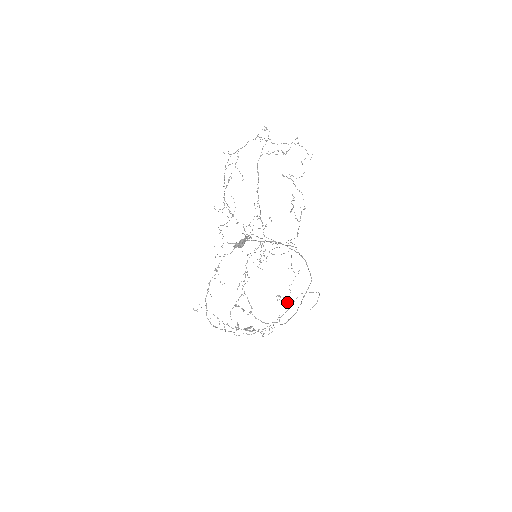
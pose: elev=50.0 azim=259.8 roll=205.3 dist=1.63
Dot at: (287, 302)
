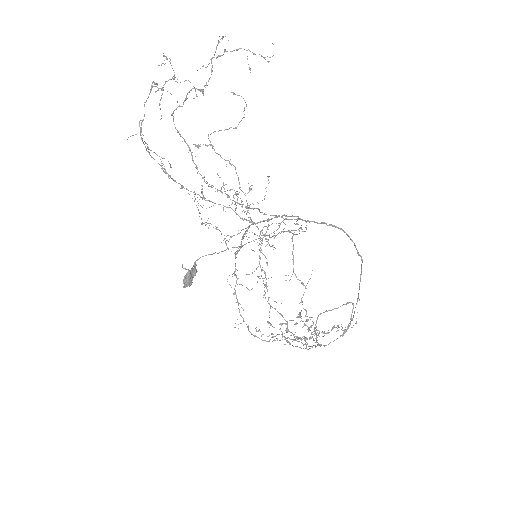
Dot at: occluded
